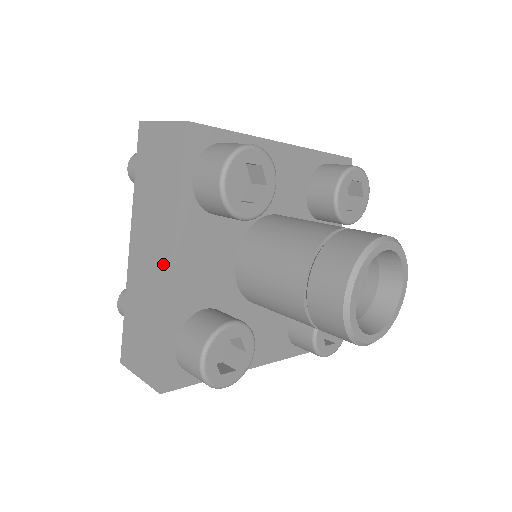
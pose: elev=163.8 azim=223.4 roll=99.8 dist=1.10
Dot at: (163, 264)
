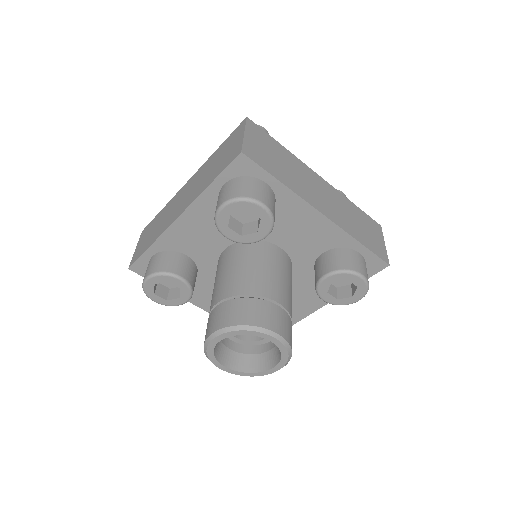
Dot at: (178, 212)
